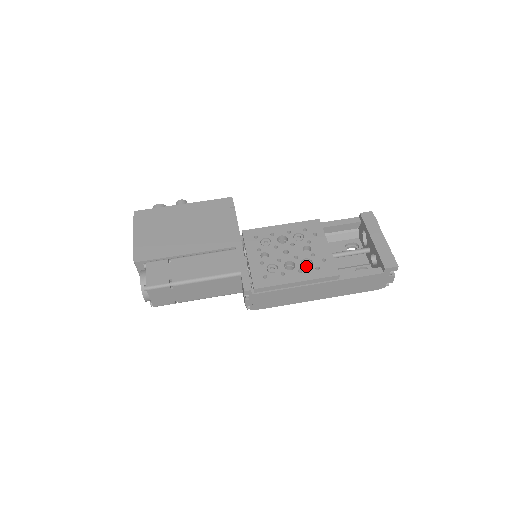
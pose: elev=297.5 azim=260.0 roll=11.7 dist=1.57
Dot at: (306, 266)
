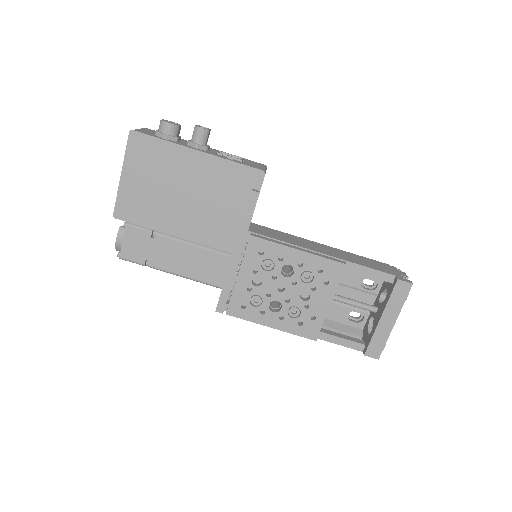
Dot at: (291, 315)
